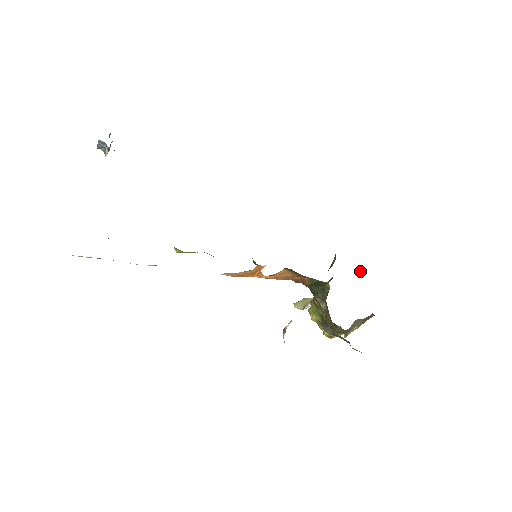
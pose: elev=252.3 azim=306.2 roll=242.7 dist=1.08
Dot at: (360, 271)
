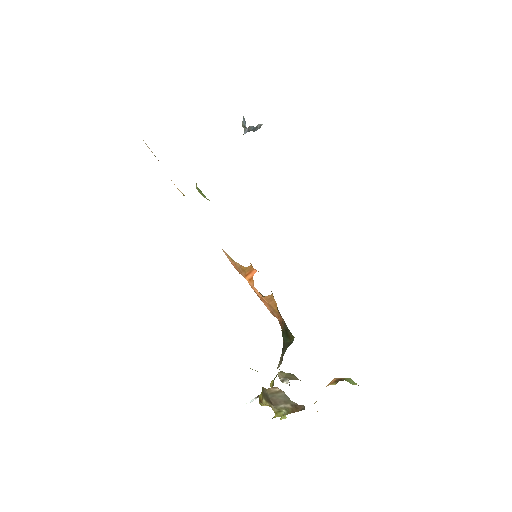
Dot at: (349, 380)
